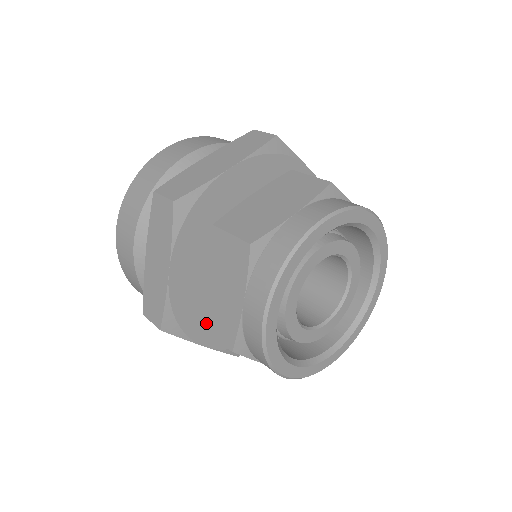
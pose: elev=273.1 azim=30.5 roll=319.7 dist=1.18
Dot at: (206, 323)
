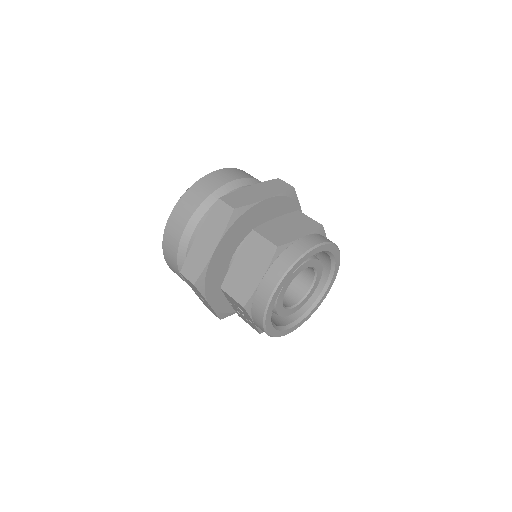
Dot at: (227, 287)
